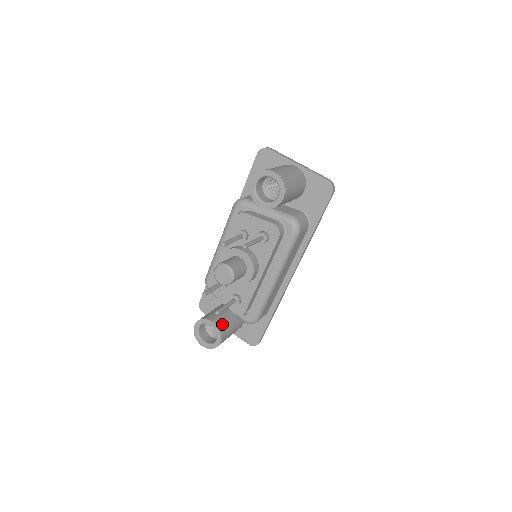
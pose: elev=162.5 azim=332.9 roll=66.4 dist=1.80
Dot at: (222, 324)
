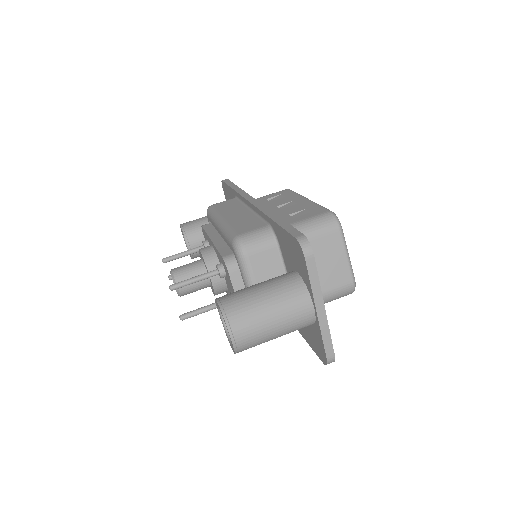
Dot at: occluded
